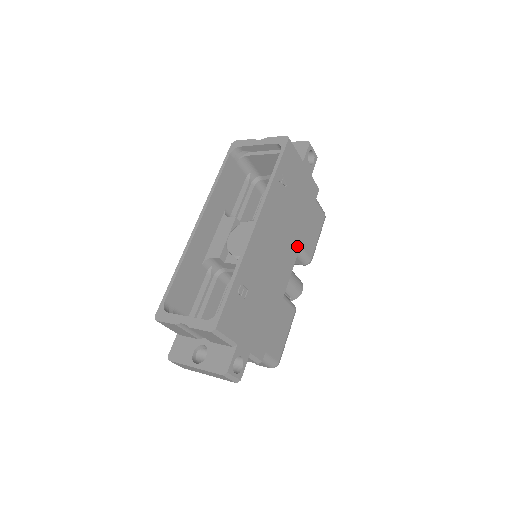
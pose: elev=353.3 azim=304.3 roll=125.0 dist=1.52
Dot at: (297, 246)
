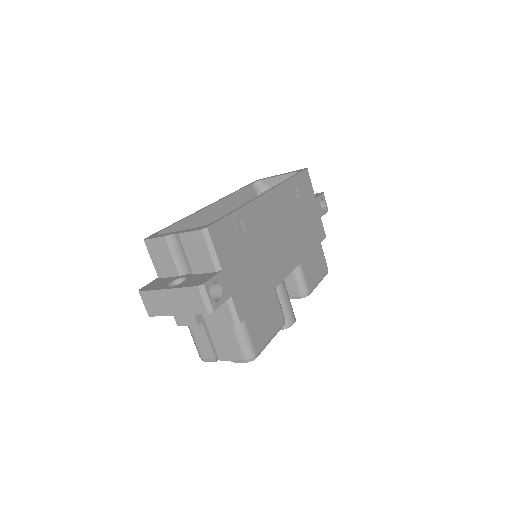
Dot at: (298, 258)
